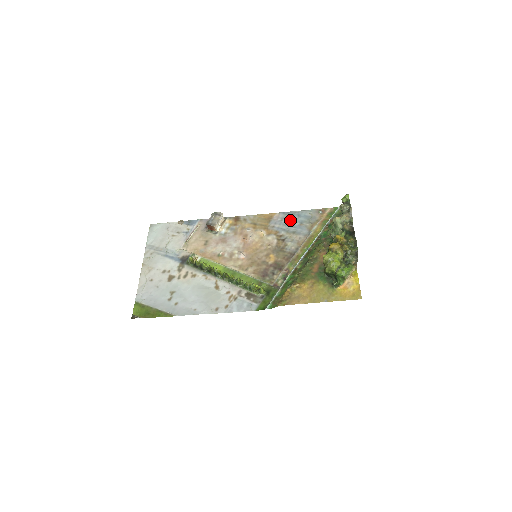
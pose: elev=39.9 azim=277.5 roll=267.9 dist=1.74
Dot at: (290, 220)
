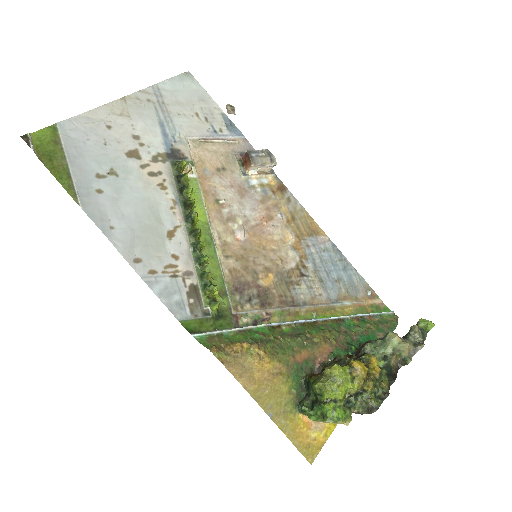
Dot at: (332, 261)
